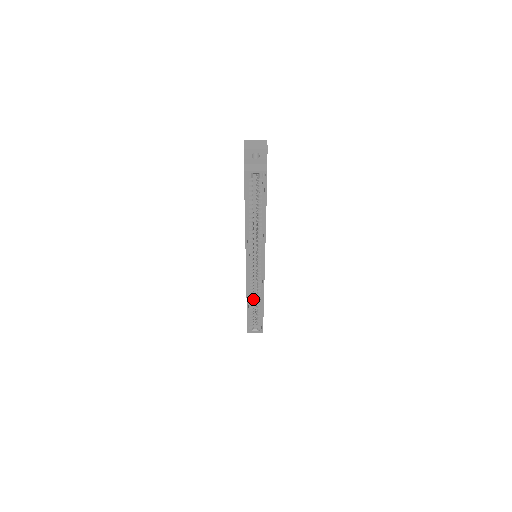
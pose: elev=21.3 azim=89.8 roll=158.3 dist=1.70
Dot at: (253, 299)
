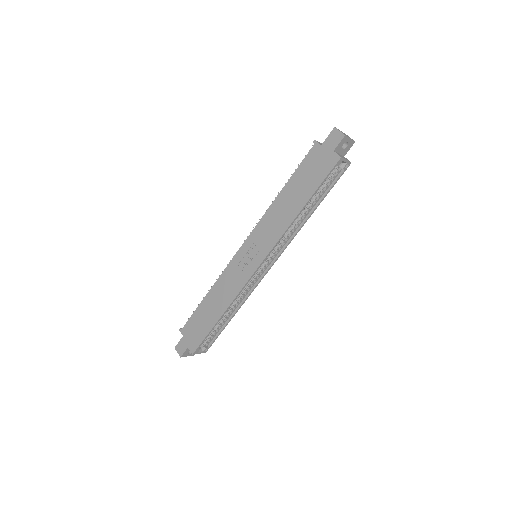
Dot at: occluded
